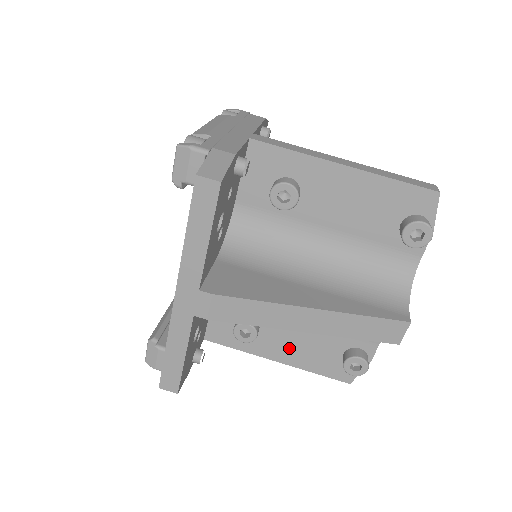
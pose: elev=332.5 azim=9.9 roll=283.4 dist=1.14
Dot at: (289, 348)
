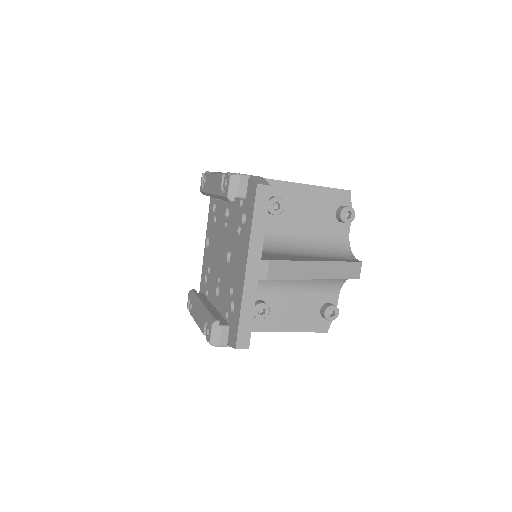
Dot at: (287, 318)
